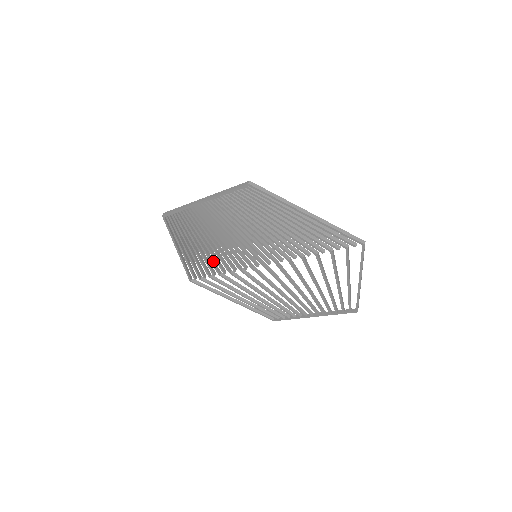
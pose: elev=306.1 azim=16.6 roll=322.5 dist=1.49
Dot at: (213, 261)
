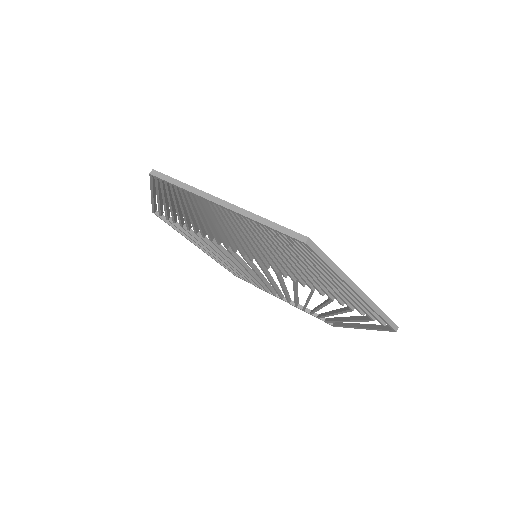
Dot at: (195, 224)
